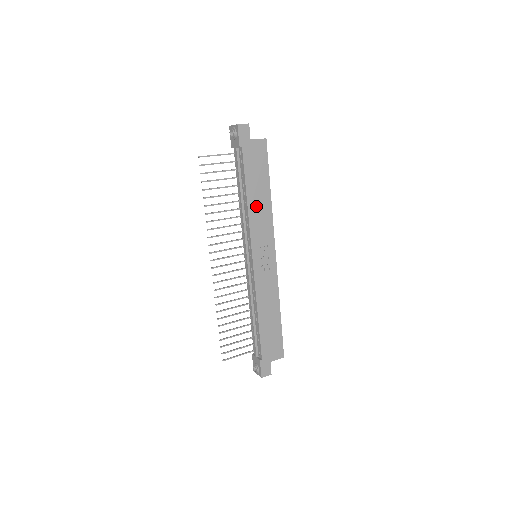
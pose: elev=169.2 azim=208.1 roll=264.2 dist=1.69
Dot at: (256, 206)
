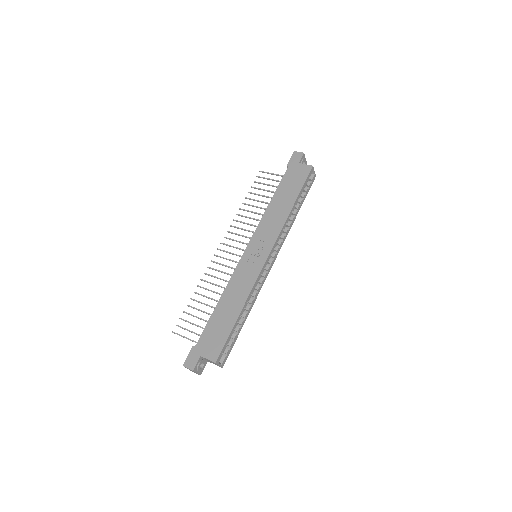
Dot at: (275, 210)
